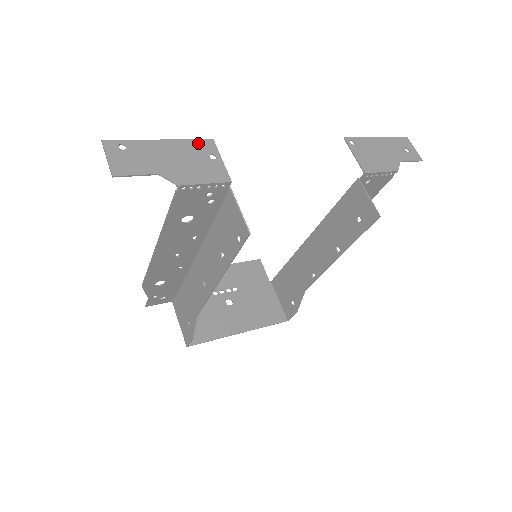
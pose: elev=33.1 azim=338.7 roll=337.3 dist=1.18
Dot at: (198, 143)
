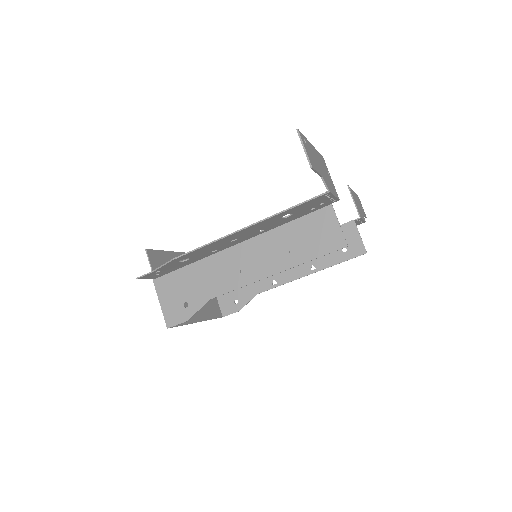
Dot at: (321, 157)
